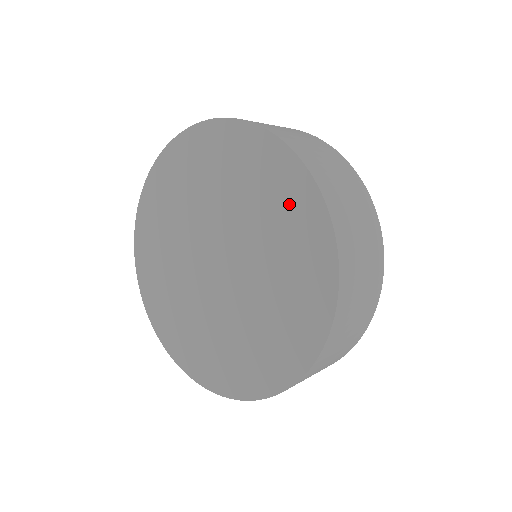
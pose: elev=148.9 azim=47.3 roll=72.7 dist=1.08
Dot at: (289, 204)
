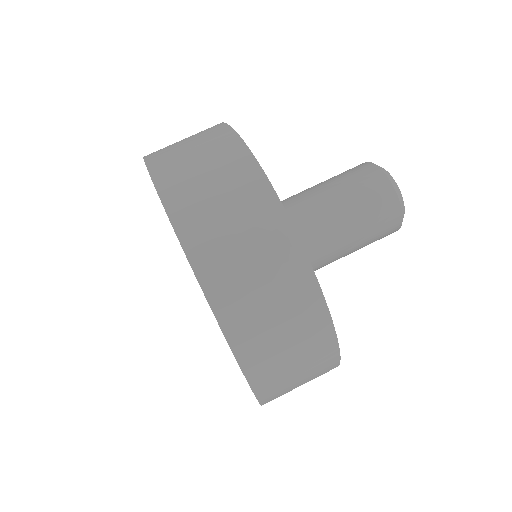
Dot at: occluded
